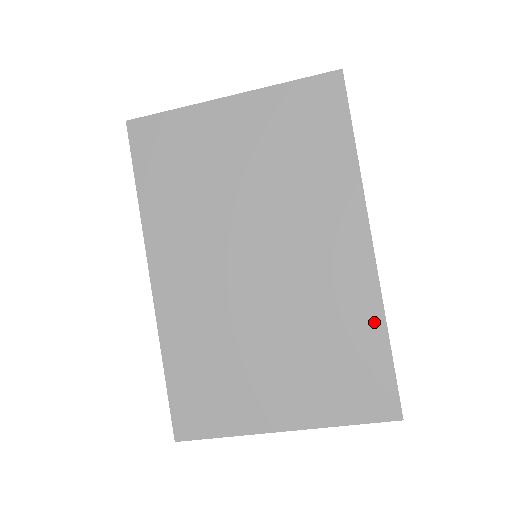
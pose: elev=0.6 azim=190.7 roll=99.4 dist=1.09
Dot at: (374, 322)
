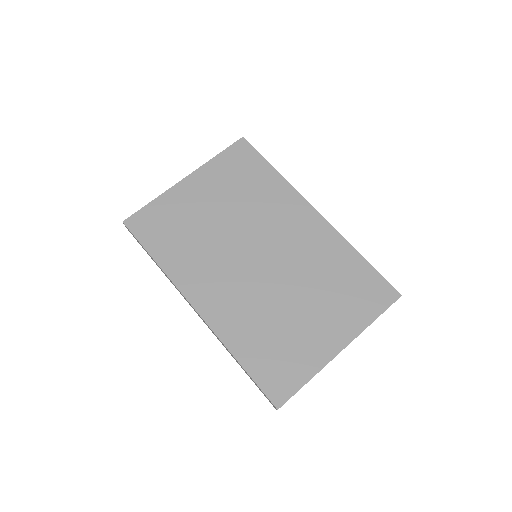
Dot at: (348, 252)
